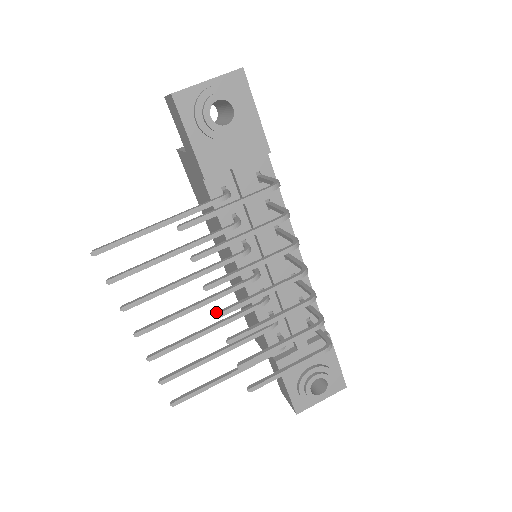
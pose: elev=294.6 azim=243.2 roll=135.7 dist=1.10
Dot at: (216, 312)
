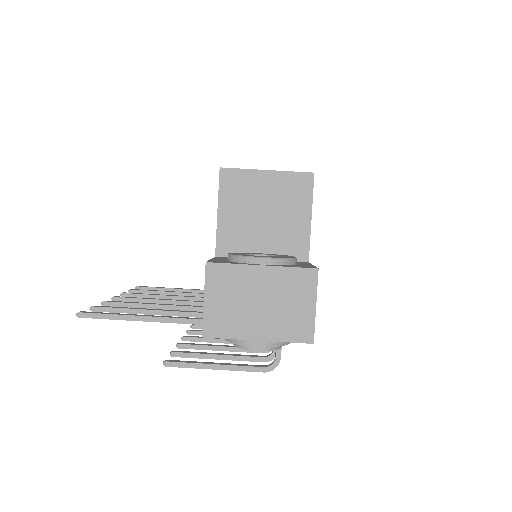
Dot at: (183, 338)
